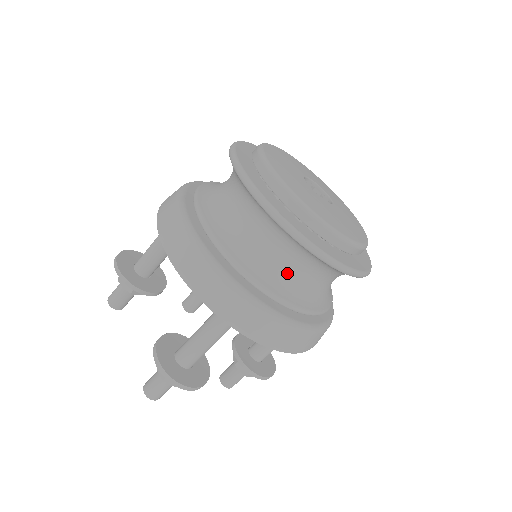
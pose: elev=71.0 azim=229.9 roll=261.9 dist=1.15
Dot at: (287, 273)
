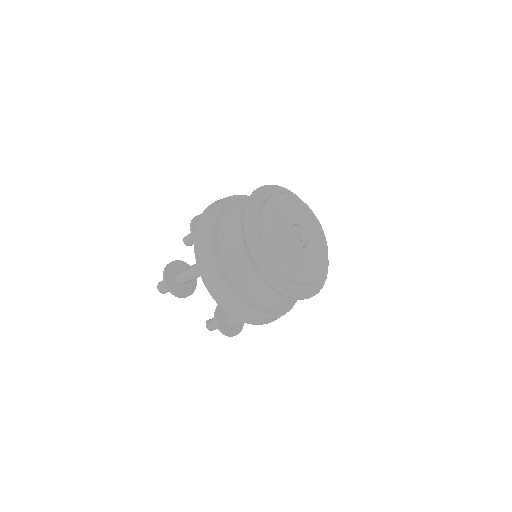
Dot at: (242, 260)
